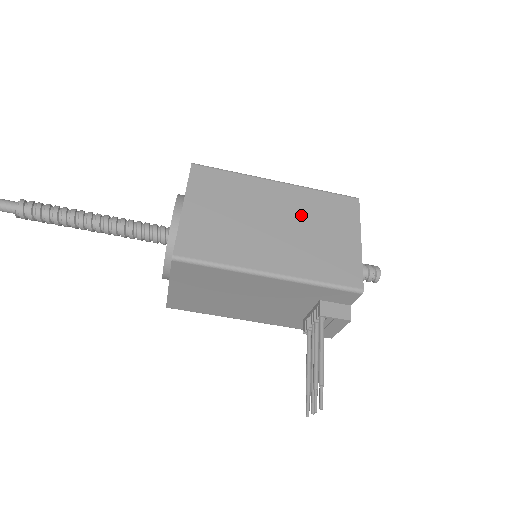
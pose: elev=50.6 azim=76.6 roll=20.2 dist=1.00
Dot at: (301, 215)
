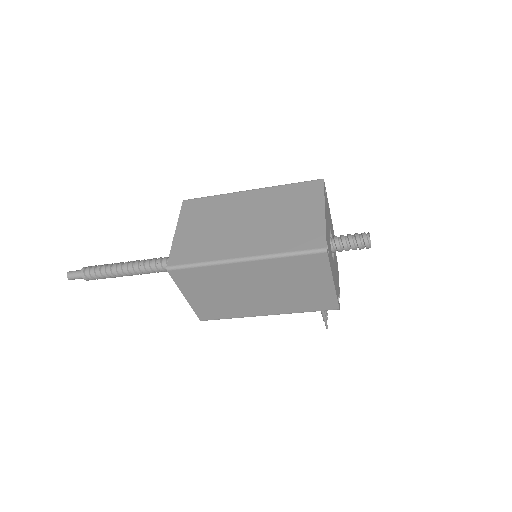
Dot at: (275, 280)
